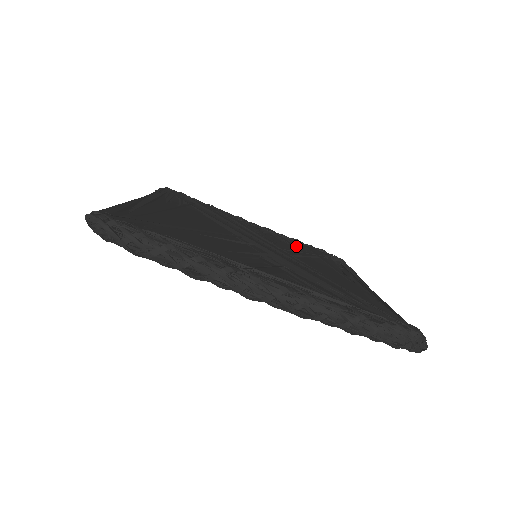
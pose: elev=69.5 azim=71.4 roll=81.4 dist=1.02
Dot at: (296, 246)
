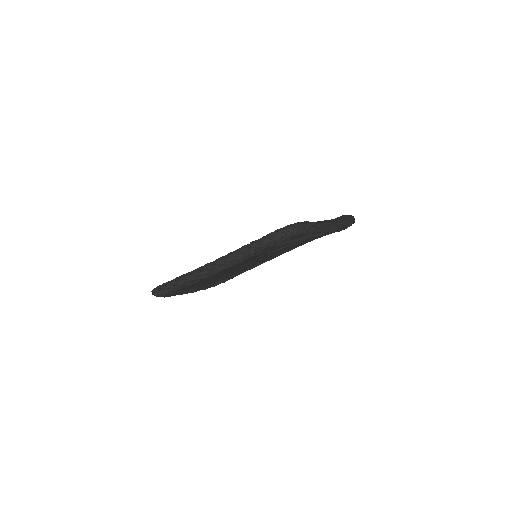
Dot at: occluded
